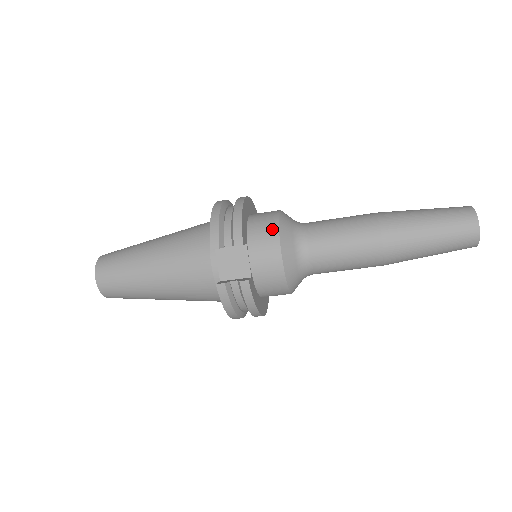
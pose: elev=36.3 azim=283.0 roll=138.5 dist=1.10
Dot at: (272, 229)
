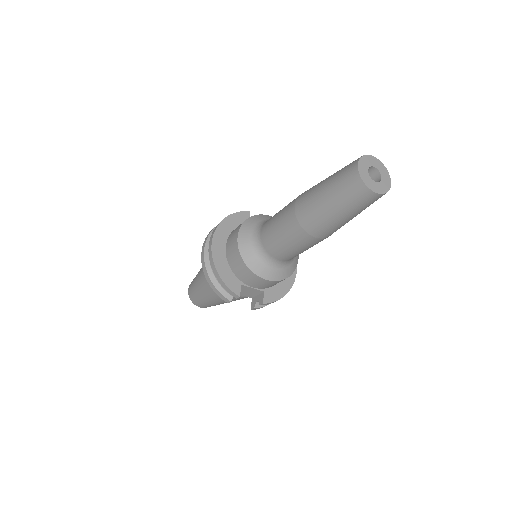
Dot at: (245, 269)
